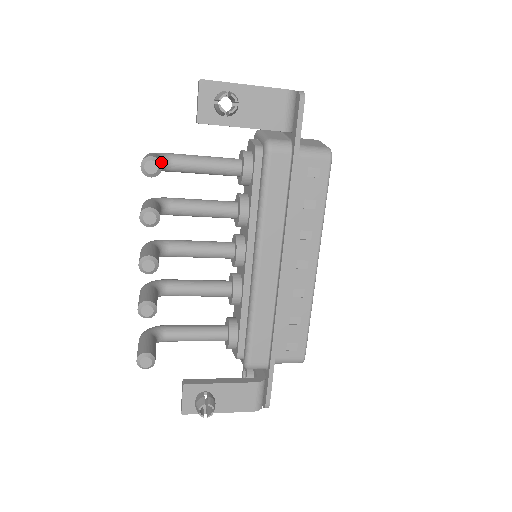
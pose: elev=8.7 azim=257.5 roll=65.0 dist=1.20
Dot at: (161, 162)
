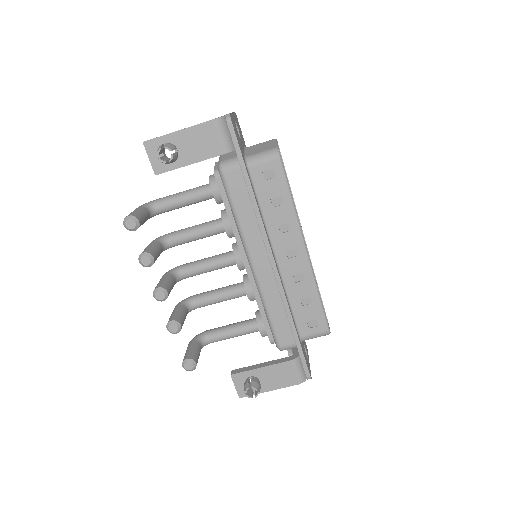
Dot at: (141, 215)
